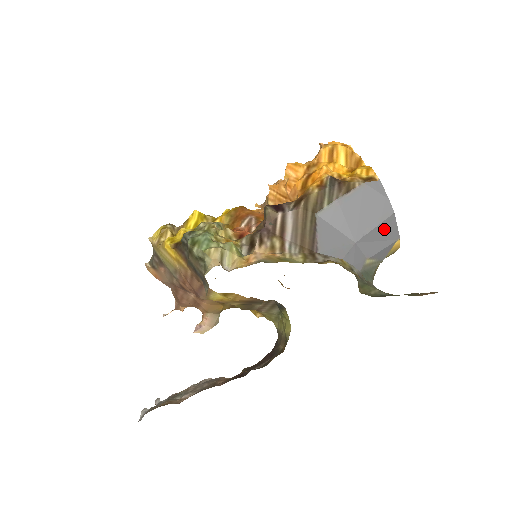
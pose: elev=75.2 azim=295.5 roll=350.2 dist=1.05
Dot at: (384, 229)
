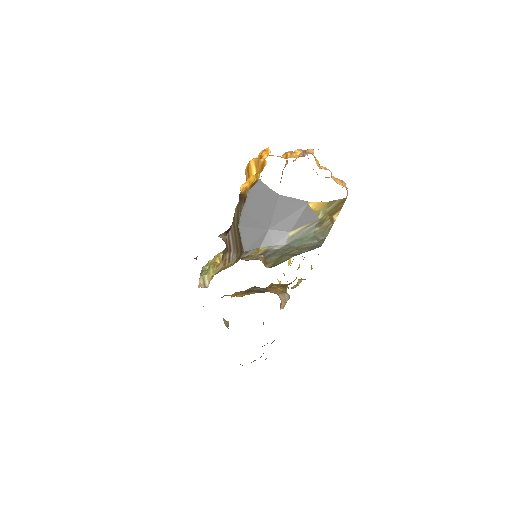
Dot at: (284, 207)
